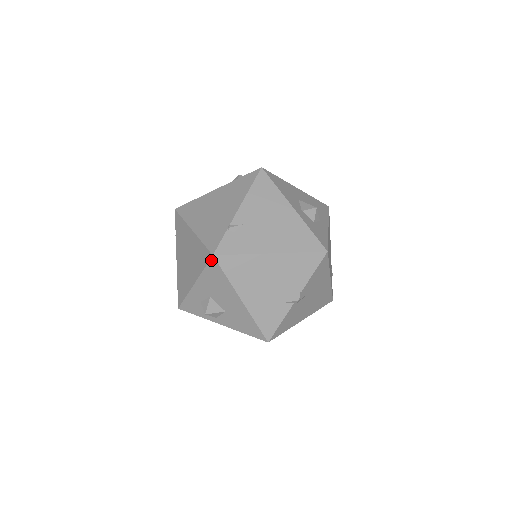
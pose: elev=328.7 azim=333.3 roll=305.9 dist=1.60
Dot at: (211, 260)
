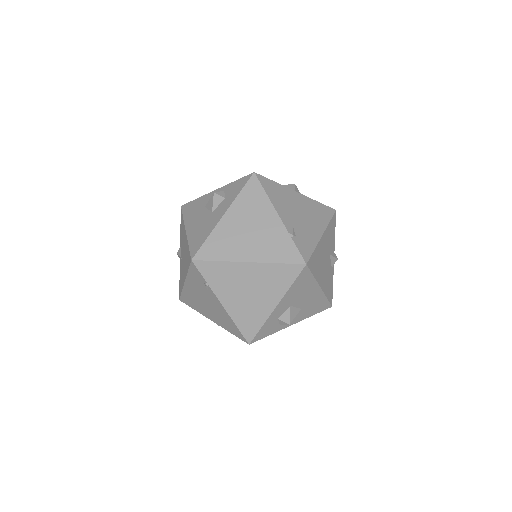
Dot at: (303, 270)
